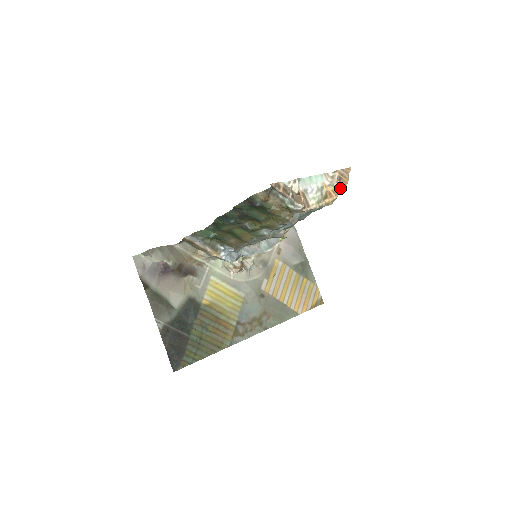
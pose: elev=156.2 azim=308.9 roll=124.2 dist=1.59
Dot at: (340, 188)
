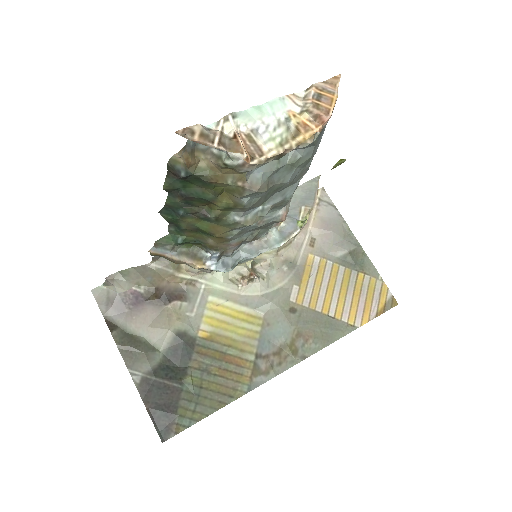
Dot at: (320, 111)
